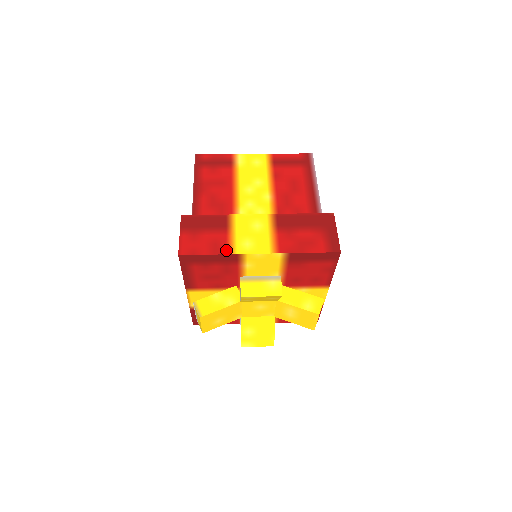
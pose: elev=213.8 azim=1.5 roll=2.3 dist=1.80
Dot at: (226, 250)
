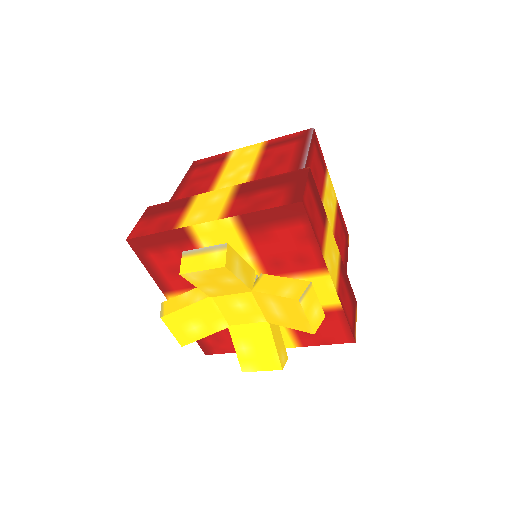
Dot at: (173, 226)
